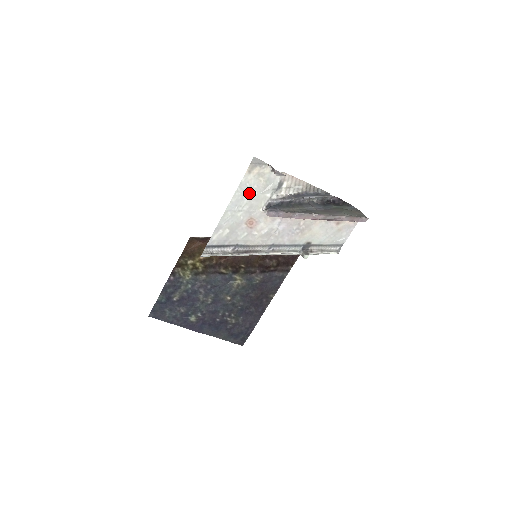
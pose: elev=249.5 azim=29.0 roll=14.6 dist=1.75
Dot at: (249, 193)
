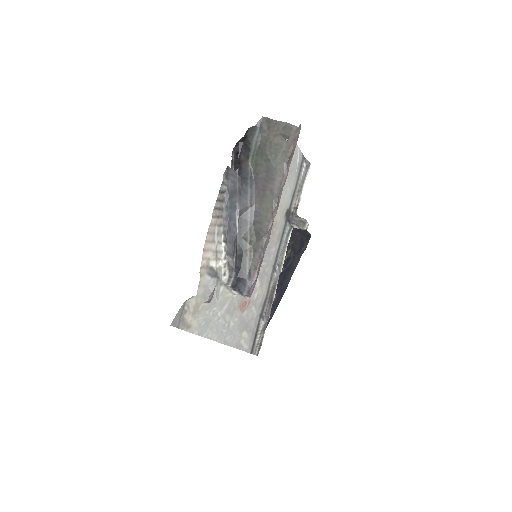
Dot at: (212, 318)
